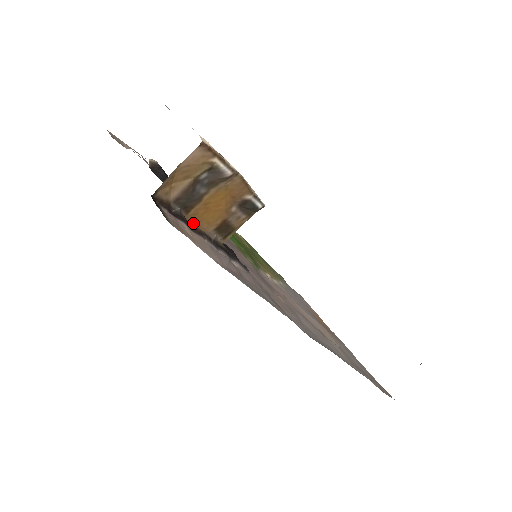
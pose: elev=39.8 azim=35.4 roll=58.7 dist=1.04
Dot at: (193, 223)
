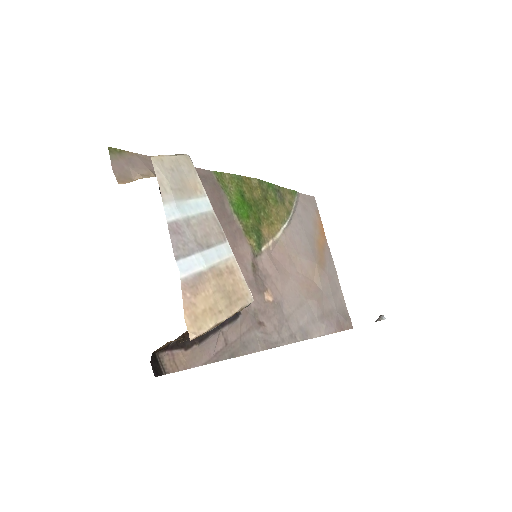
Dot at: occluded
